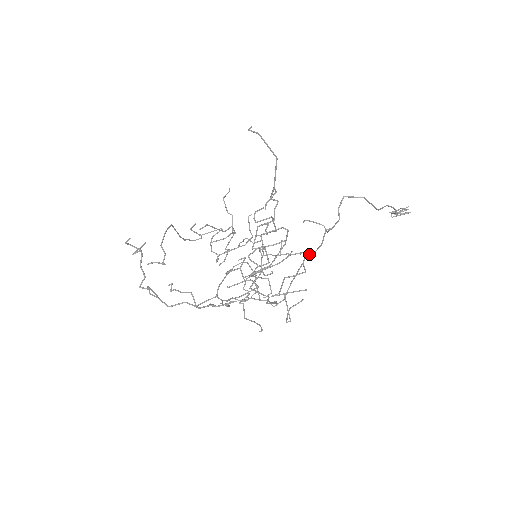
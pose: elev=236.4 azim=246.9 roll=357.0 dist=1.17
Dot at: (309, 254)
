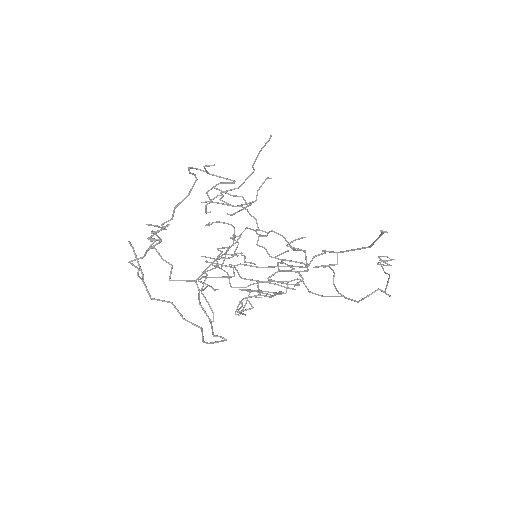
Dot at: occluded
